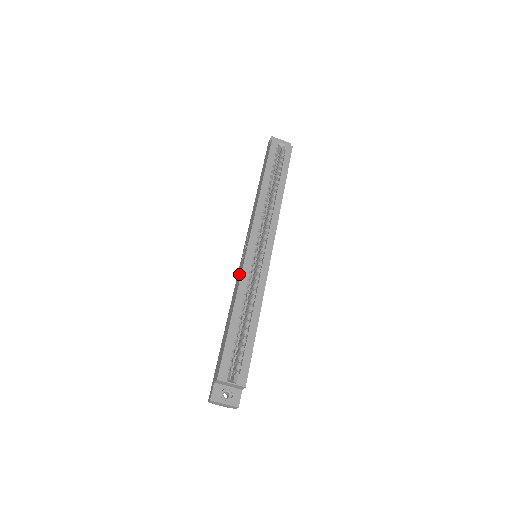
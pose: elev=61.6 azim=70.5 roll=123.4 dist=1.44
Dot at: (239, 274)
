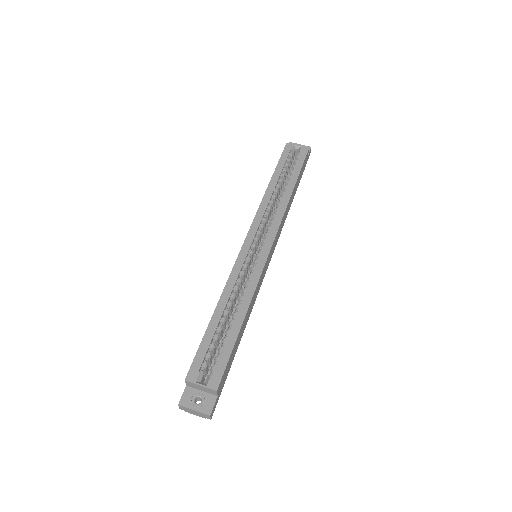
Dot at: occluded
